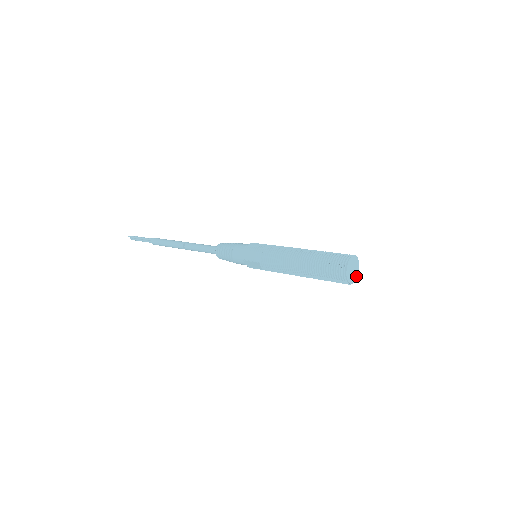
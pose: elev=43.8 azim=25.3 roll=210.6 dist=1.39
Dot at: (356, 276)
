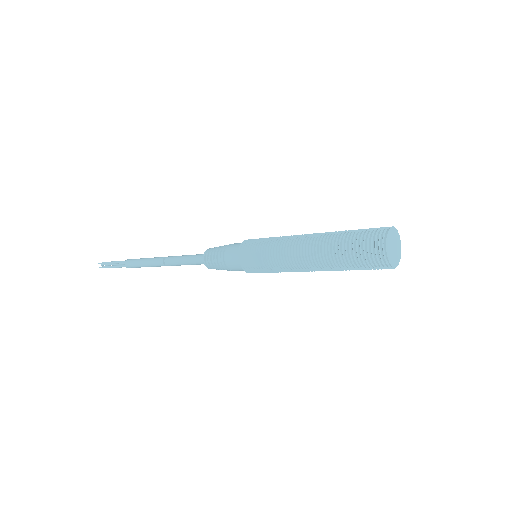
Dot at: (396, 262)
